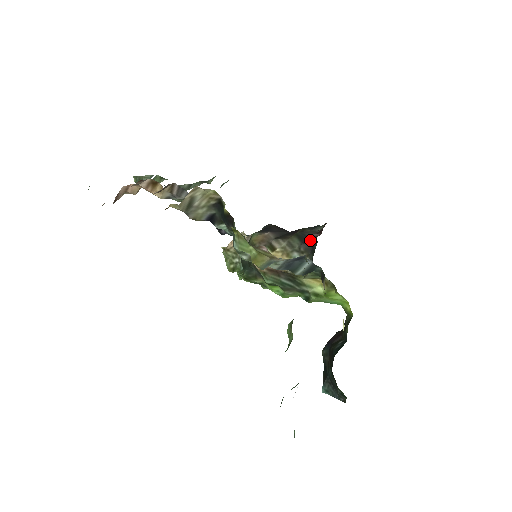
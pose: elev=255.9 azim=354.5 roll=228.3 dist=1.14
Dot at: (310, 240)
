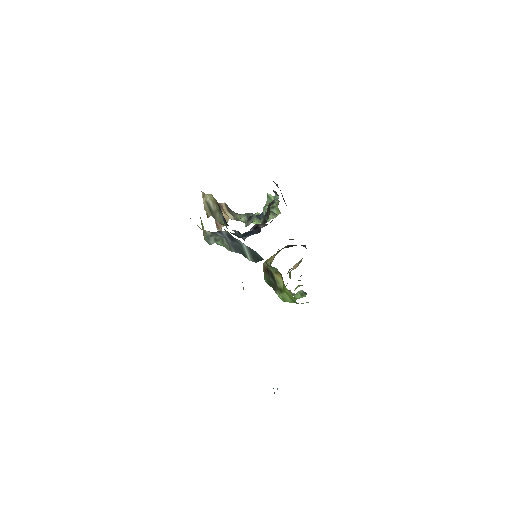
Dot at: occluded
